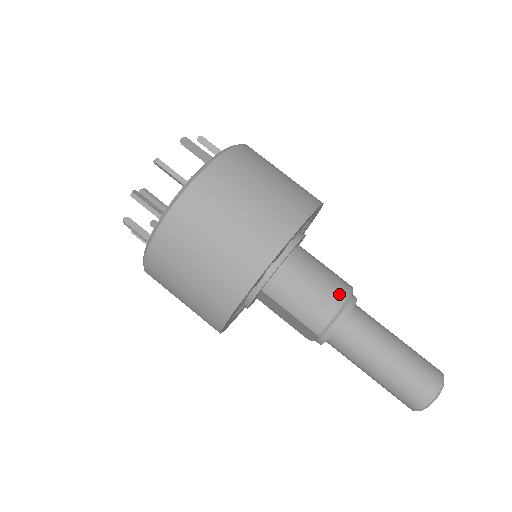
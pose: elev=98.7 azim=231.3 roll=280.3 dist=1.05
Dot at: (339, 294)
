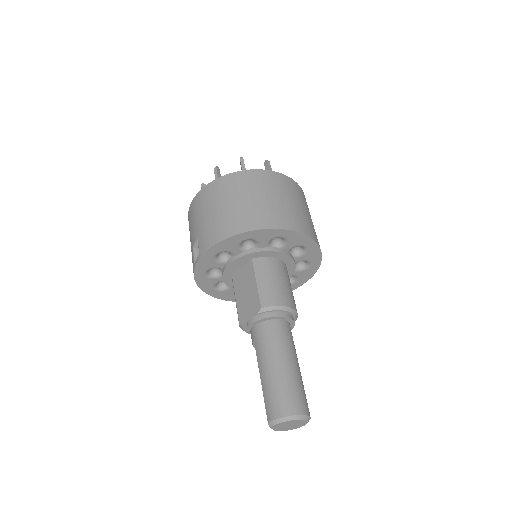
Dot at: (293, 303)
